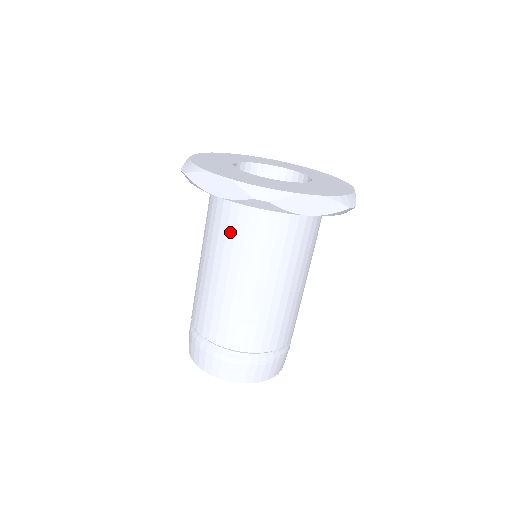
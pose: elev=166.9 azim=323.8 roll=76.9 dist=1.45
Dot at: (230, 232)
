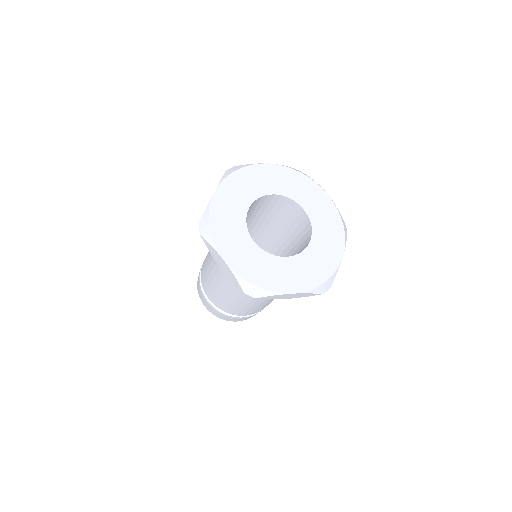
Dot at: occluded
